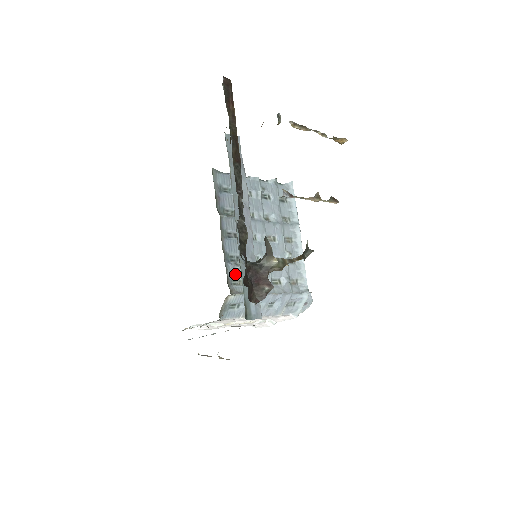
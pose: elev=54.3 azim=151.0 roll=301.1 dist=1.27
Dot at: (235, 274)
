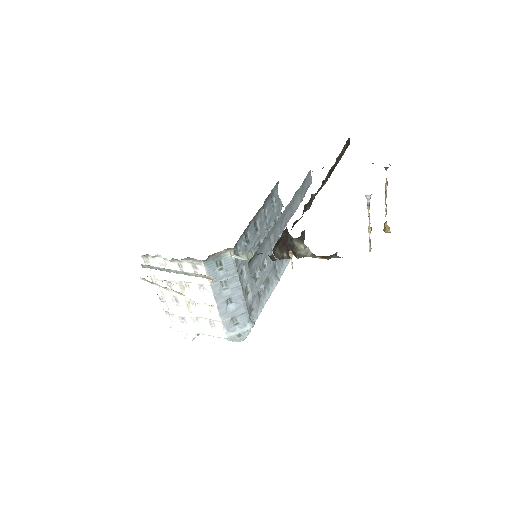
Dot at: (241, 246)
